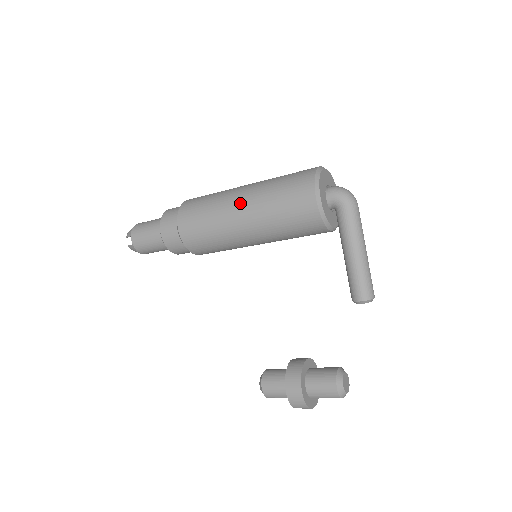
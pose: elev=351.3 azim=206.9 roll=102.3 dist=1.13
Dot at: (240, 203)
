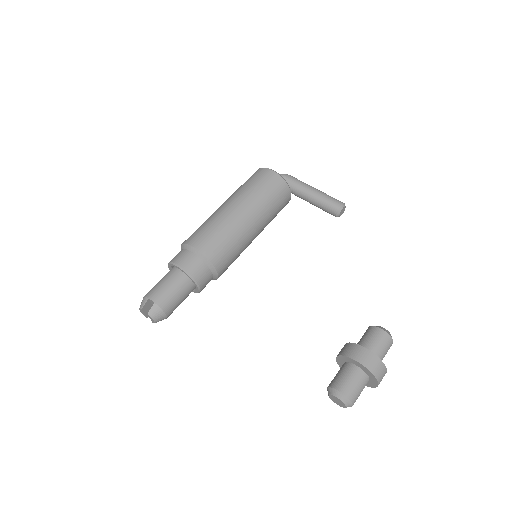
Dot at: (229, 204)
